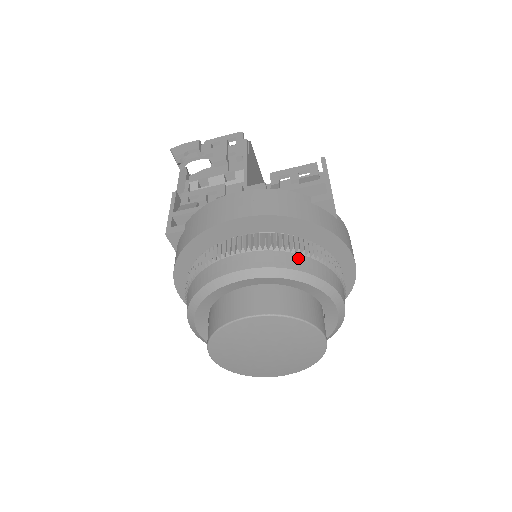
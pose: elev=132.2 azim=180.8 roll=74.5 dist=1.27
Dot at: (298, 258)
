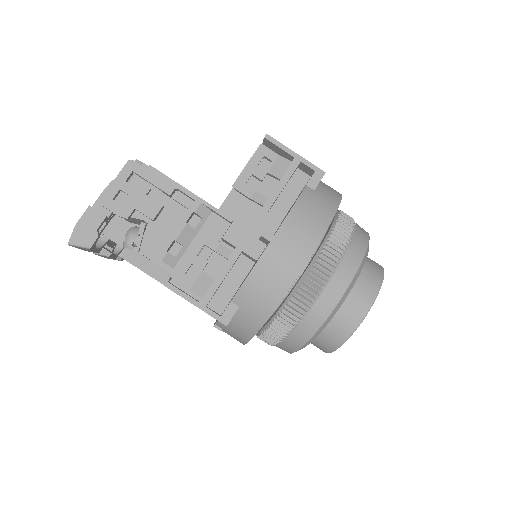
Dot at: (355, 243)
